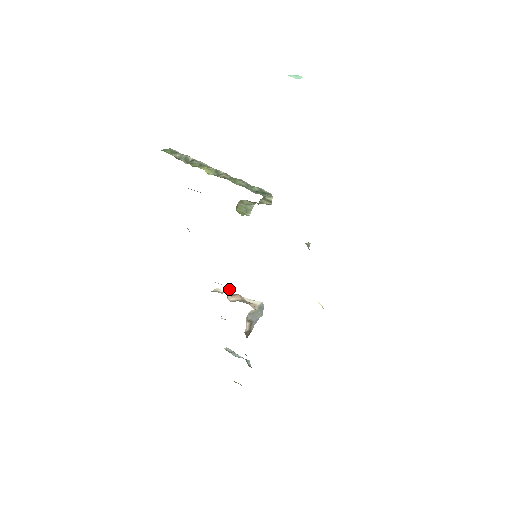
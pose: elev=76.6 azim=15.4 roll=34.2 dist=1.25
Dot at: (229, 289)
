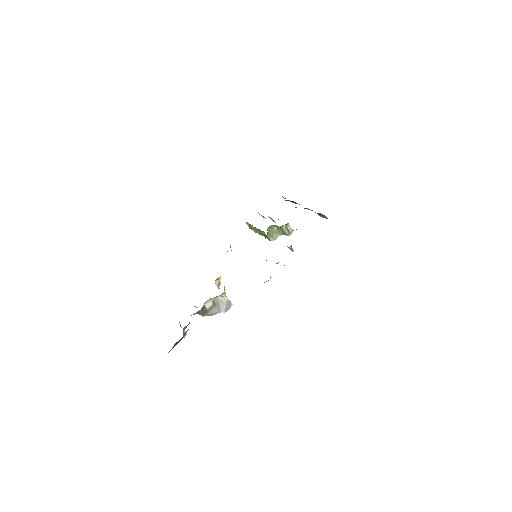
Dot at: occluded
